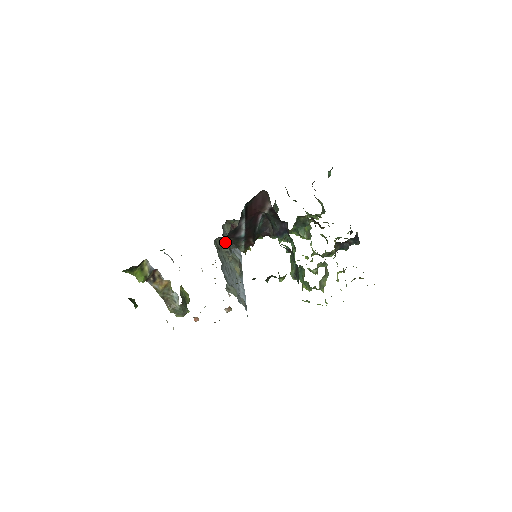
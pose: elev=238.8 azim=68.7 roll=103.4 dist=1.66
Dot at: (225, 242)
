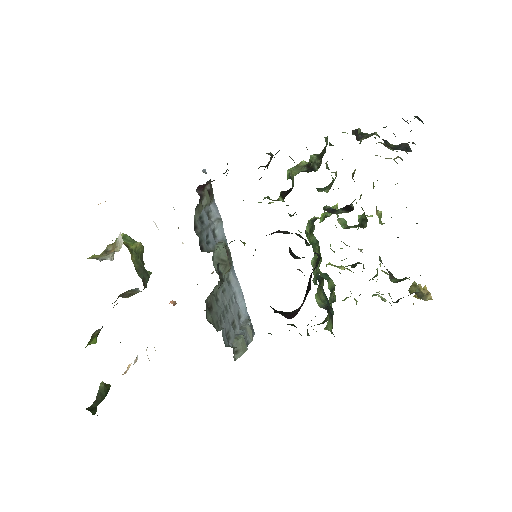
Dot at: occluded
